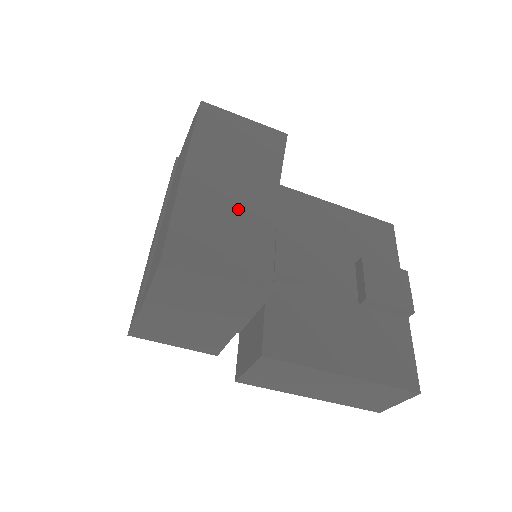
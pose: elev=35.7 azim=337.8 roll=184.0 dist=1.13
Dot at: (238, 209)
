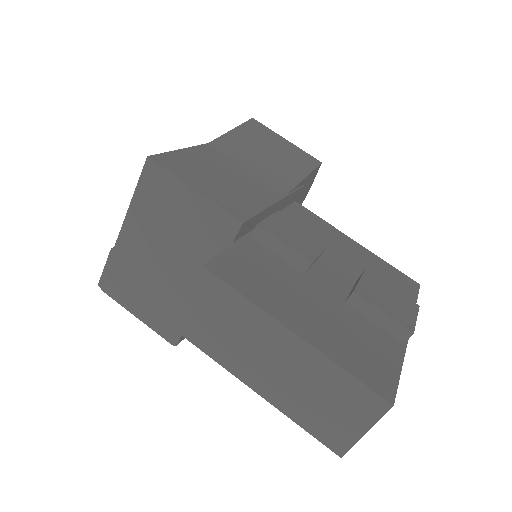
Dot at: (246, 178)
